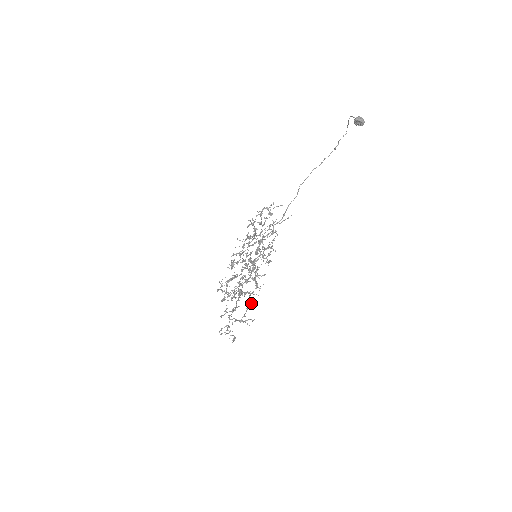
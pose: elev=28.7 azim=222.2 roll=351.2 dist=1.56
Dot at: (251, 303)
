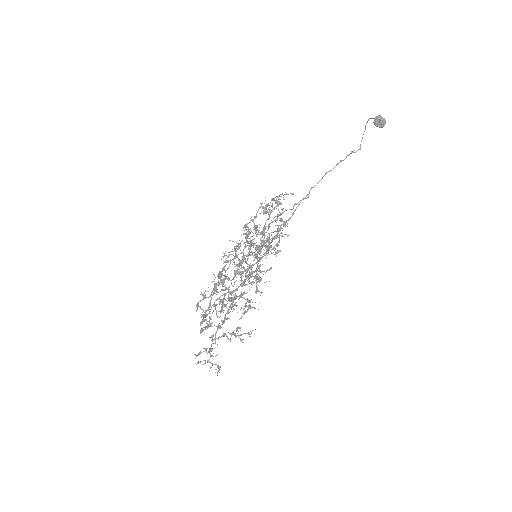
Dot at: (249, 306)
